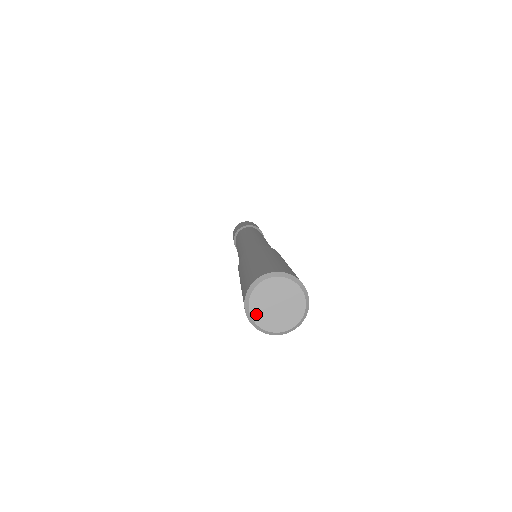
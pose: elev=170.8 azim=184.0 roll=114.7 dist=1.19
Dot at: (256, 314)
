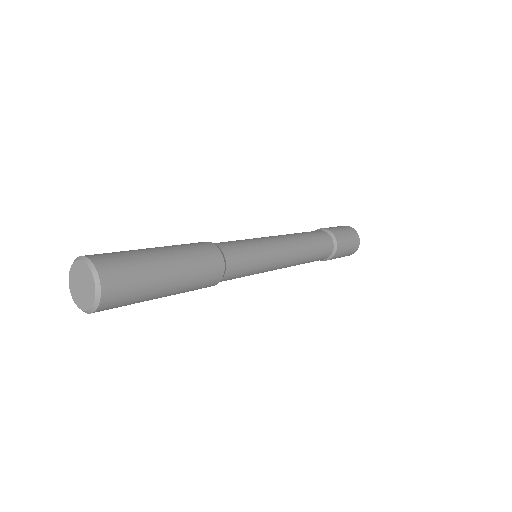
Dot at: (75, 297)
